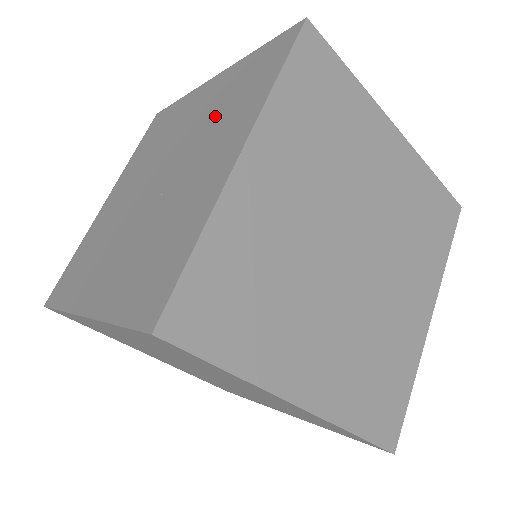
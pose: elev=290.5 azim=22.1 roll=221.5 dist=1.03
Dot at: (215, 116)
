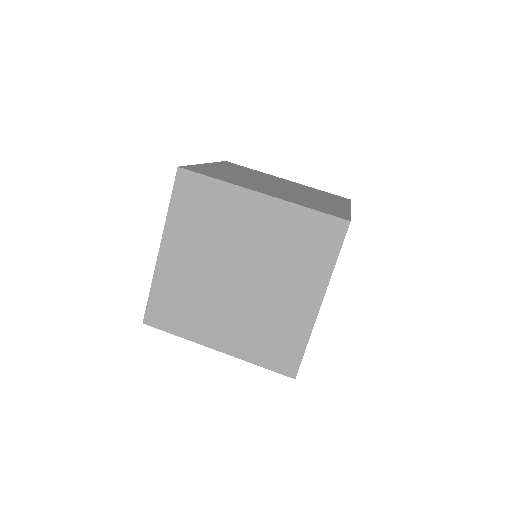
Dot at: occluded
